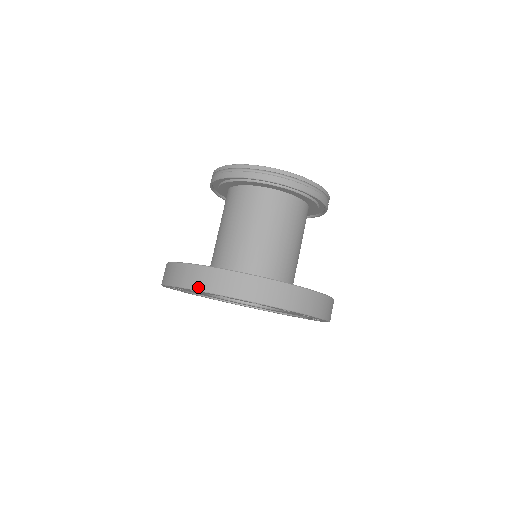
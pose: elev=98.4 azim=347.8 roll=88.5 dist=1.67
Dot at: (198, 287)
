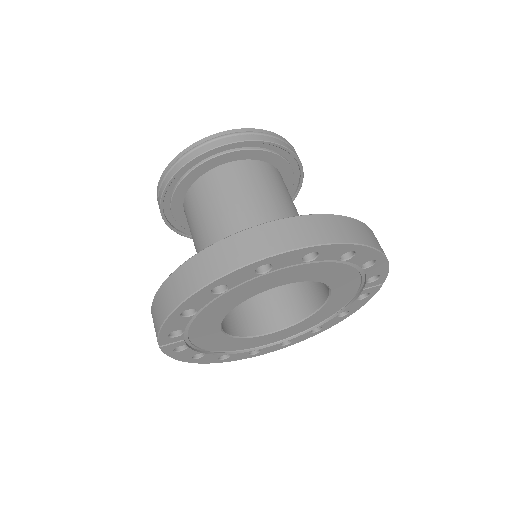
Dot at: (226, 269)
